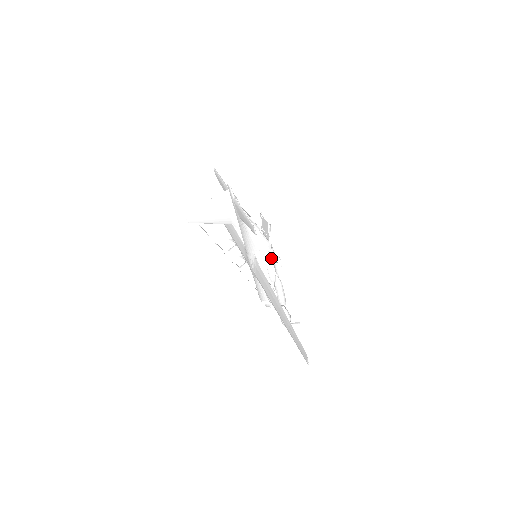
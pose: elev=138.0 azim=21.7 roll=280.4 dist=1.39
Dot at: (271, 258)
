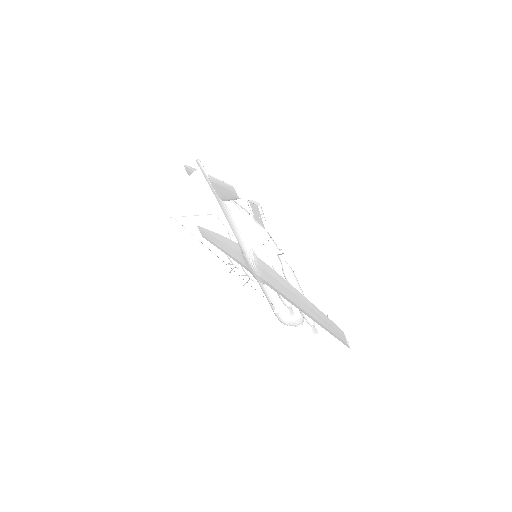
Dot at: (273, 251)
